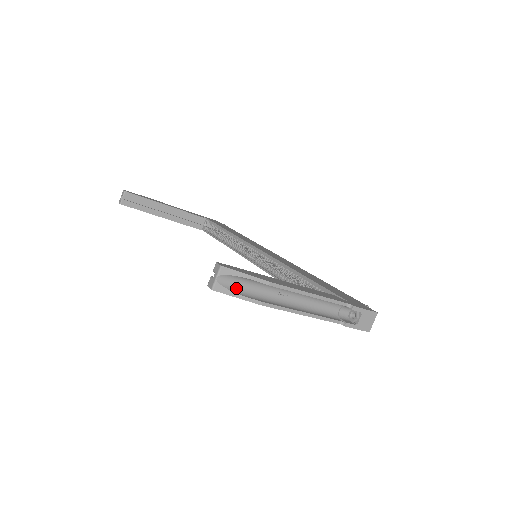
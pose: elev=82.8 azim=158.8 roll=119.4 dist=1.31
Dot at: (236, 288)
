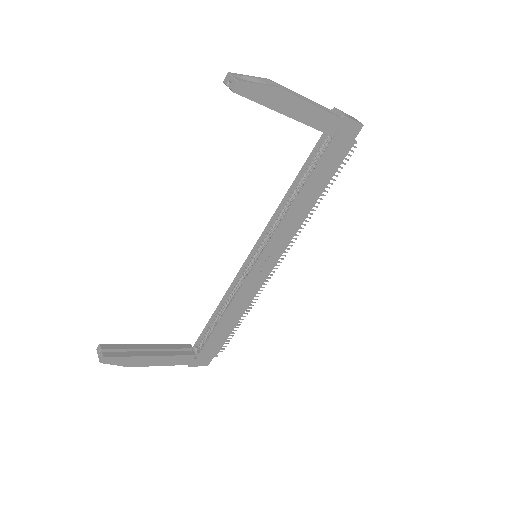
Dot at: (252, 85)
